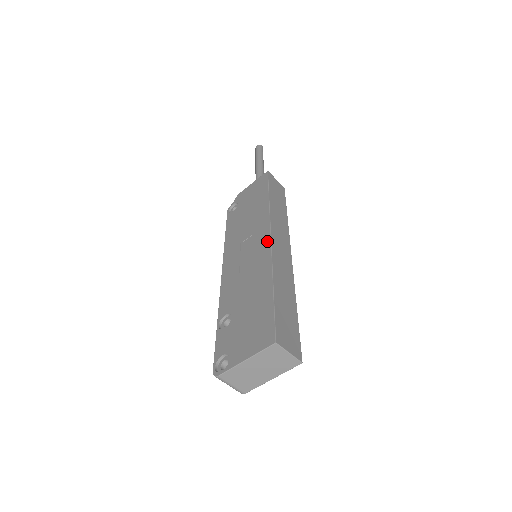
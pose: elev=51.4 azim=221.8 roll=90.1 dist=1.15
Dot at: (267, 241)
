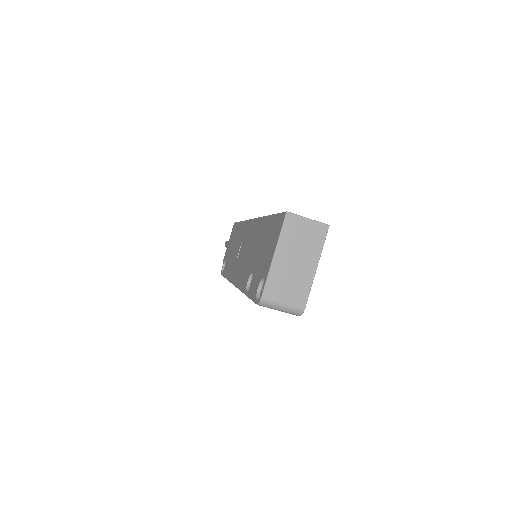
Dot at: (251, 223)
